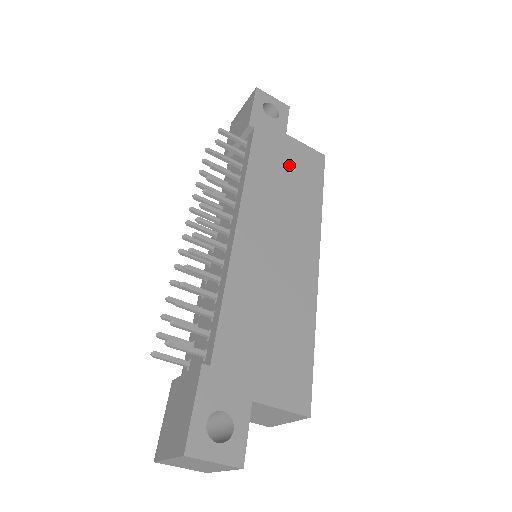
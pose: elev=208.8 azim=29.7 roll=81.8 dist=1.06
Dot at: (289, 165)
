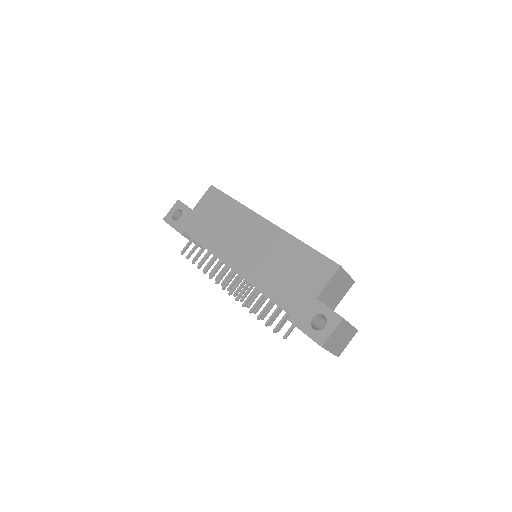
Dot at: (210, 216)
